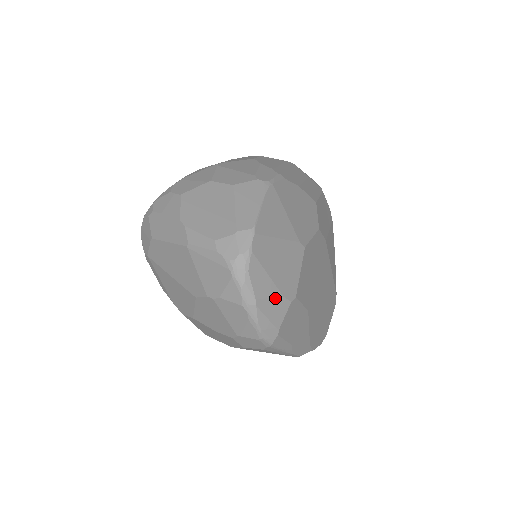
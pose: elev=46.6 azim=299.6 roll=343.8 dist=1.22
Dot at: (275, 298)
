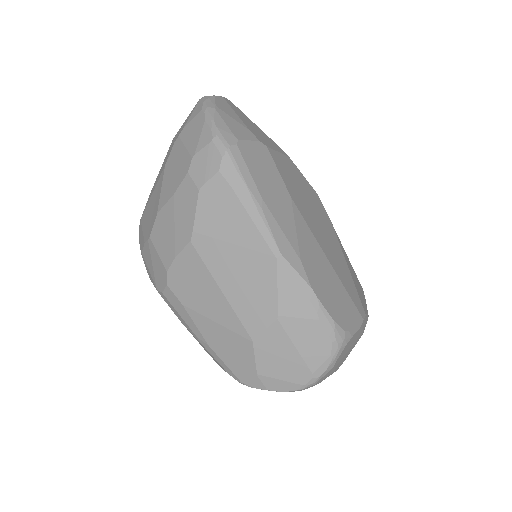
Dot at: (239, 124)
